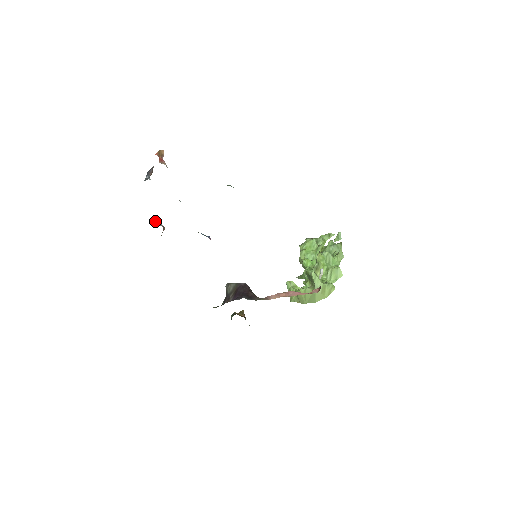
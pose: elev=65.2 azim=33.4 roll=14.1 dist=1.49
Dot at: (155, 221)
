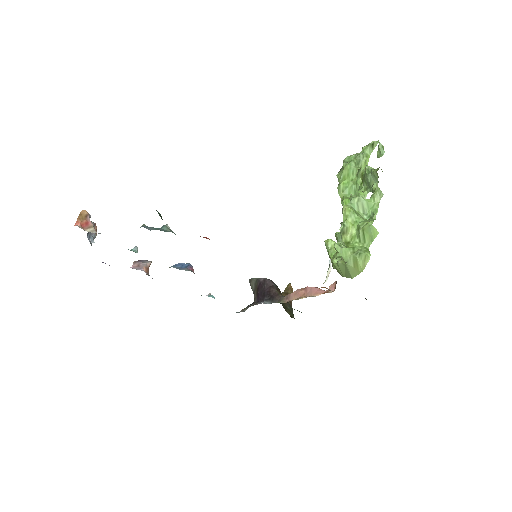
Dot at: (134, 263)
